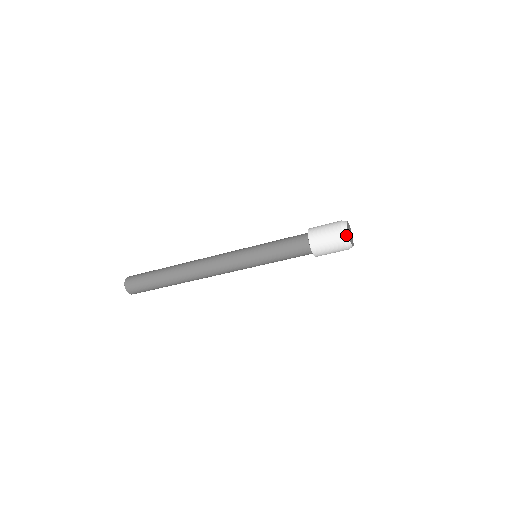
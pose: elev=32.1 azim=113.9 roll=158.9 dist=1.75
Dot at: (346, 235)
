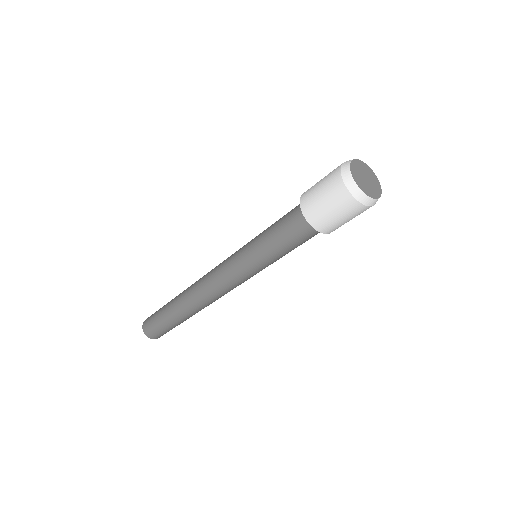
Dot at: (362, 196)
